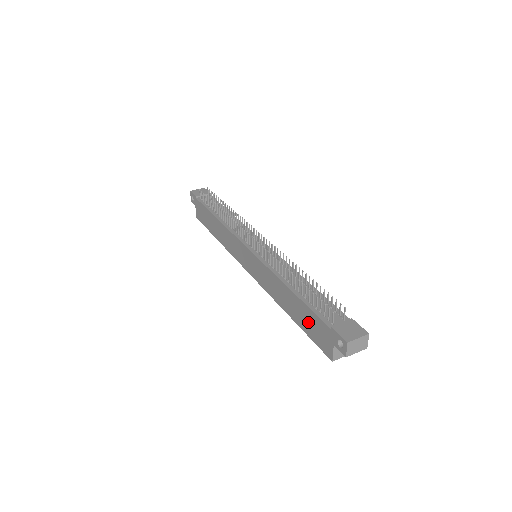
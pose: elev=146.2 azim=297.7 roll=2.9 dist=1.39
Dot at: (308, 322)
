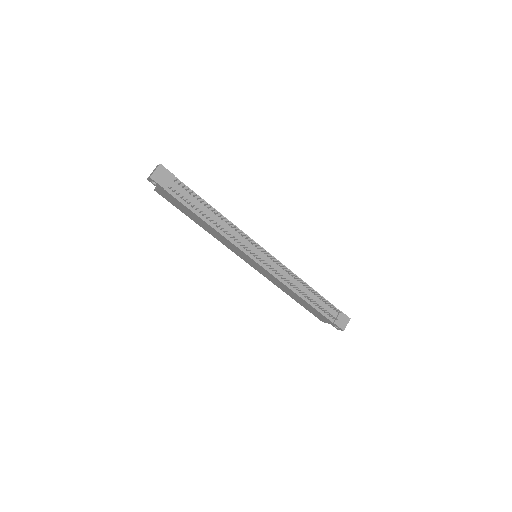
Dot at: (312, 310)
